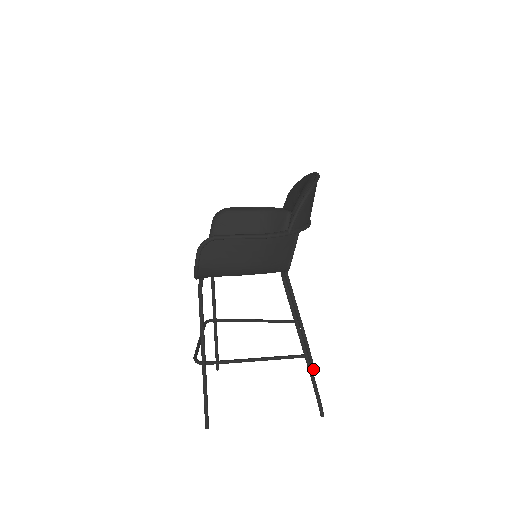
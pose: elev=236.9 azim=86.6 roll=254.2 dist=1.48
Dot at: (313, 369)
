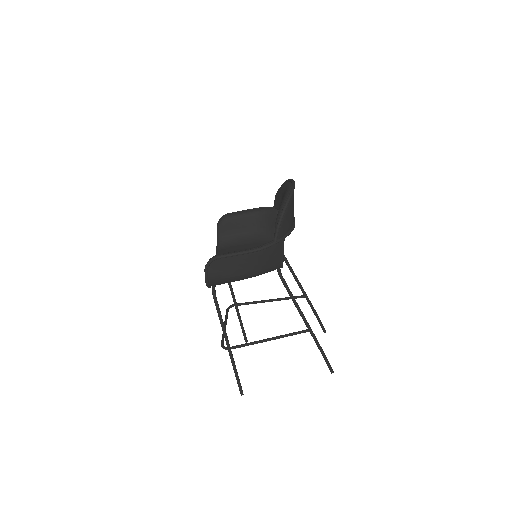
Dot at: (324, 331)
